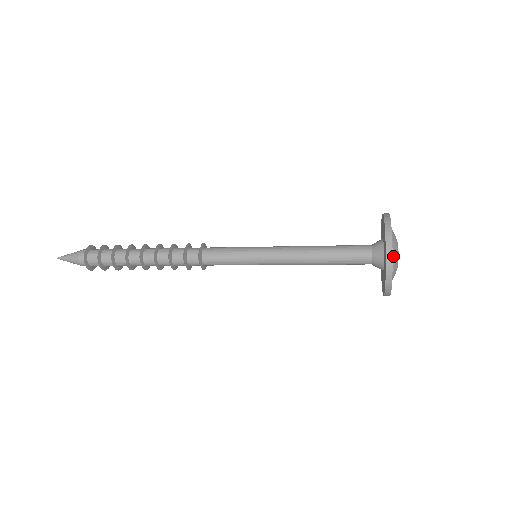
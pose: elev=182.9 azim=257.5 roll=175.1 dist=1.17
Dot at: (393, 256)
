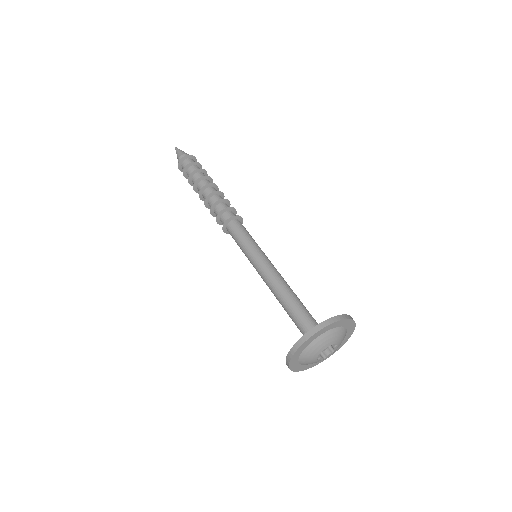
Dot at: (302, 363)
